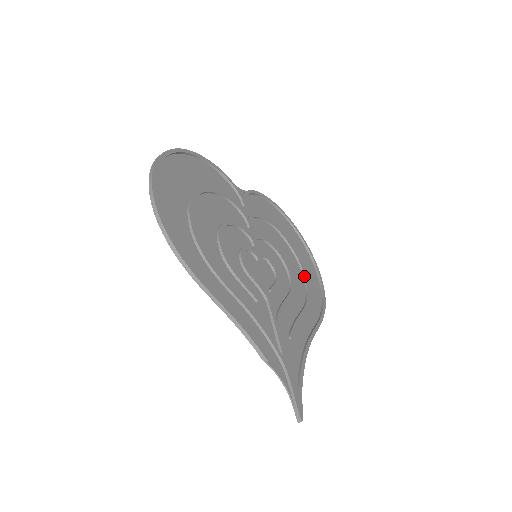
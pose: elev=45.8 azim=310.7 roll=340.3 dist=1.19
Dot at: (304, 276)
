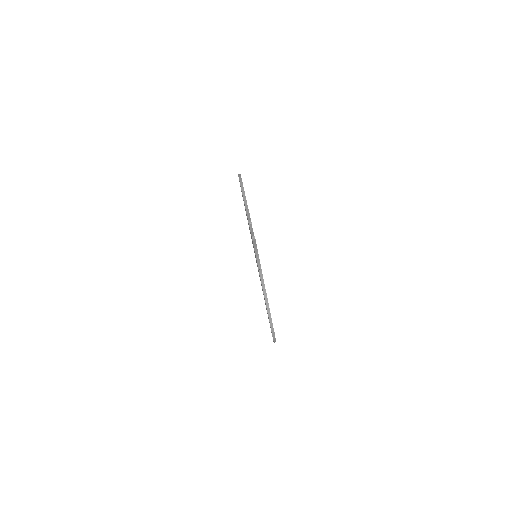
Dot at: occluded
